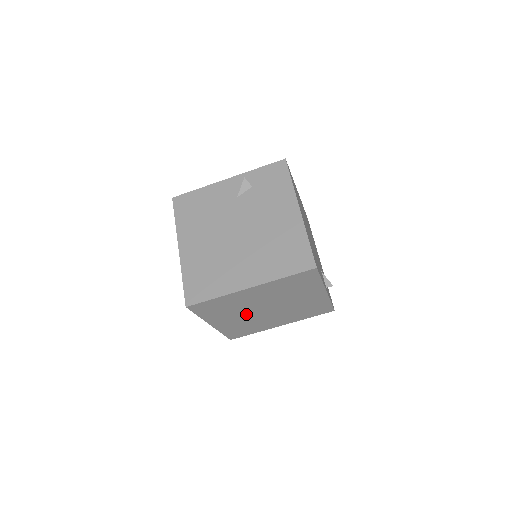
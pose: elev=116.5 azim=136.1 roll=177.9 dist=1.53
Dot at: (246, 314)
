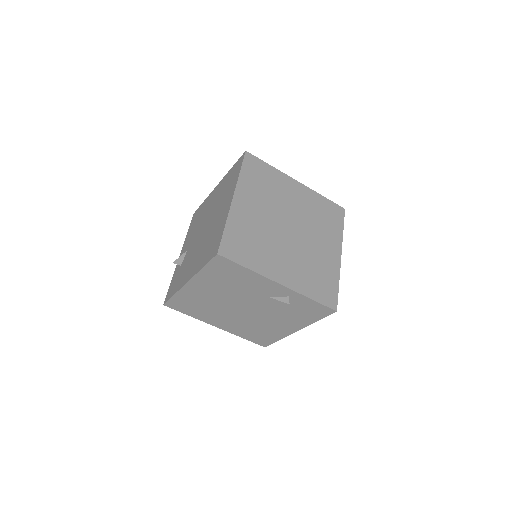
Dot at: occluded
